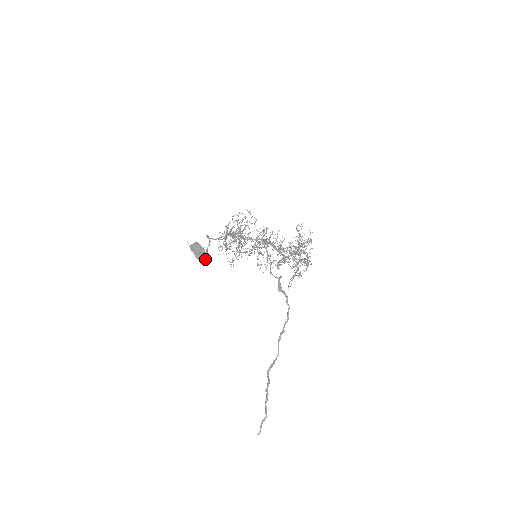
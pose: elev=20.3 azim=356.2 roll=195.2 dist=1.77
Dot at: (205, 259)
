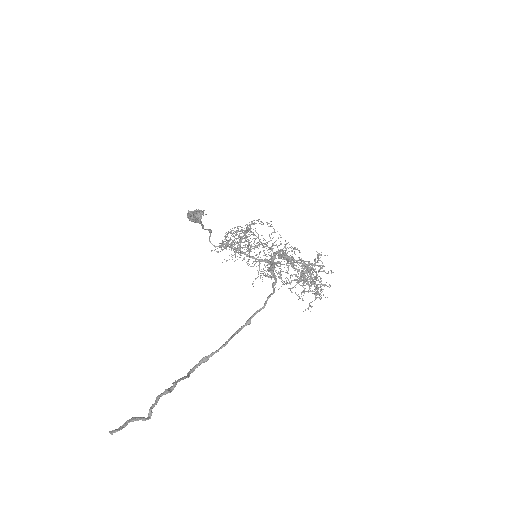
Dot at: (198, 220)
